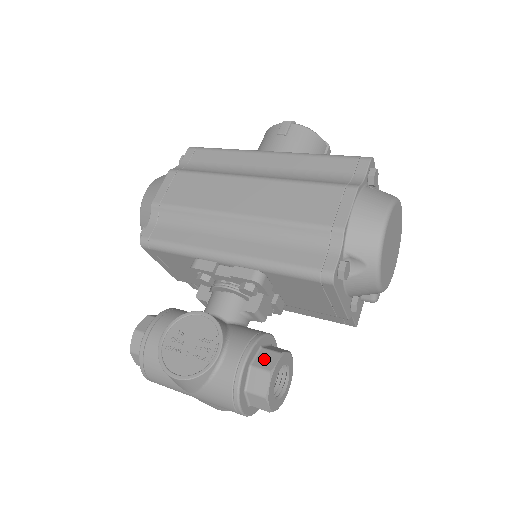
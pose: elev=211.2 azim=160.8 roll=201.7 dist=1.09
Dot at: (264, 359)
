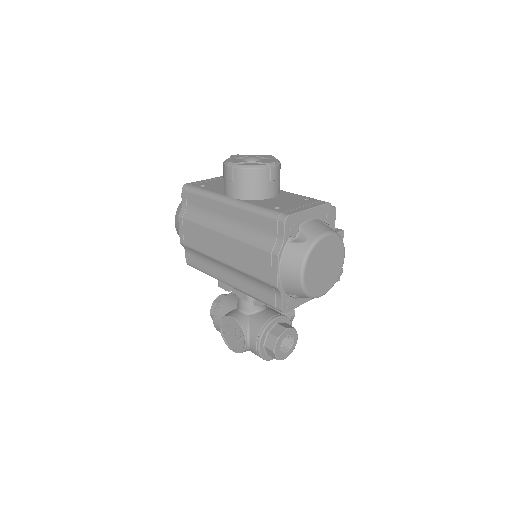
Dot at: (269, 342)
